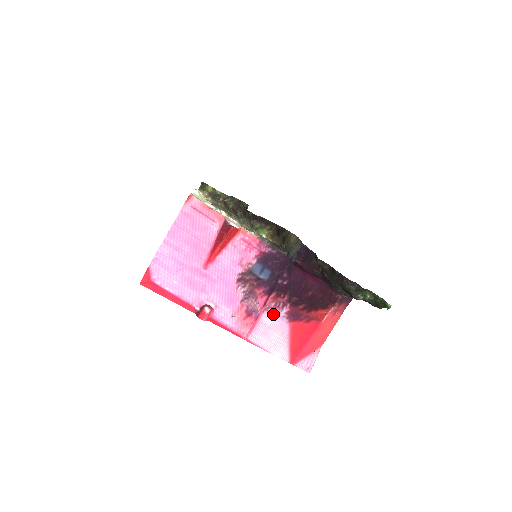
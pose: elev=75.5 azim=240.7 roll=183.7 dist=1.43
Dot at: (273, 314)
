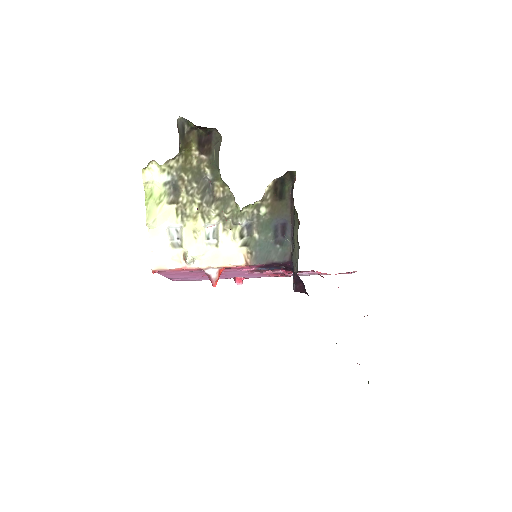
Dot at: occluded
